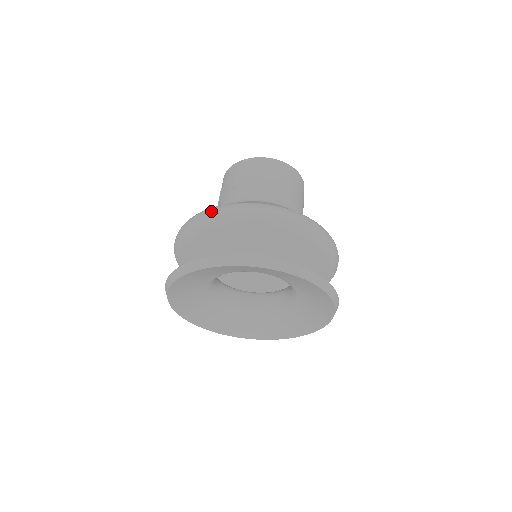
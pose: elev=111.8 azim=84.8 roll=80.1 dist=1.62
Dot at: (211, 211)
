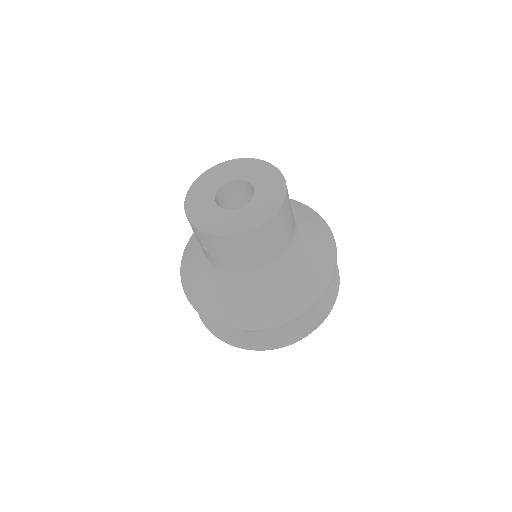
Dot at: (234, 329)
